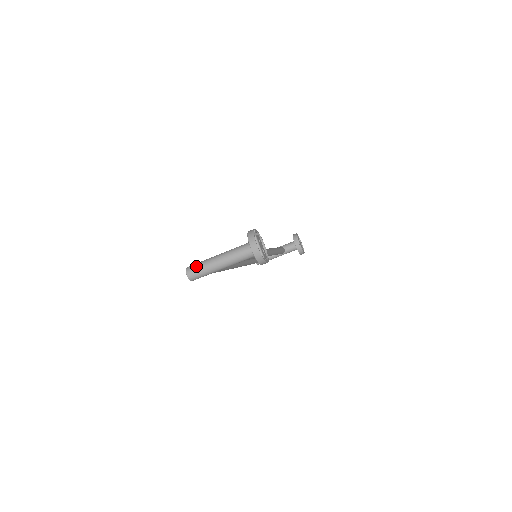
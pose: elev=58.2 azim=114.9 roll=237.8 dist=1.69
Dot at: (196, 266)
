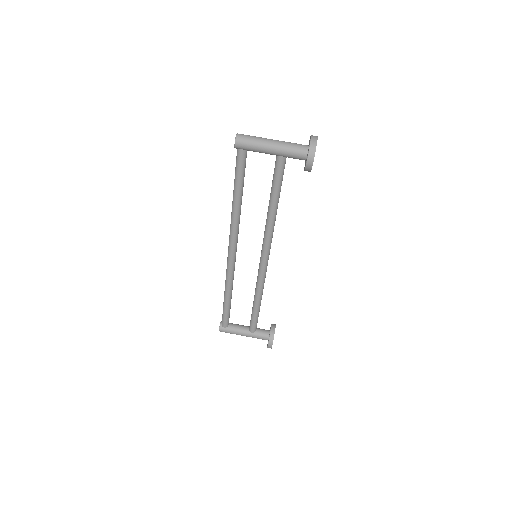
Dot at: (249, 135)
